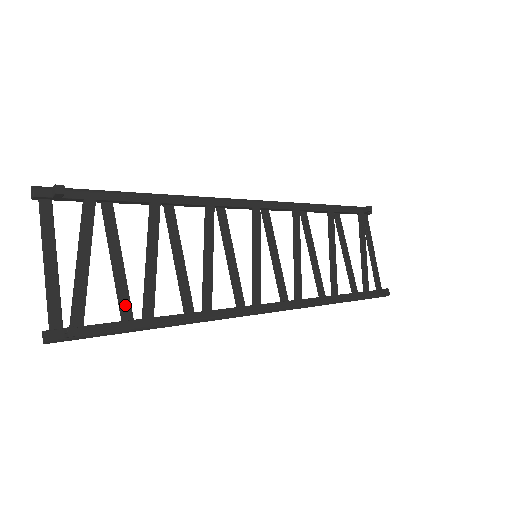
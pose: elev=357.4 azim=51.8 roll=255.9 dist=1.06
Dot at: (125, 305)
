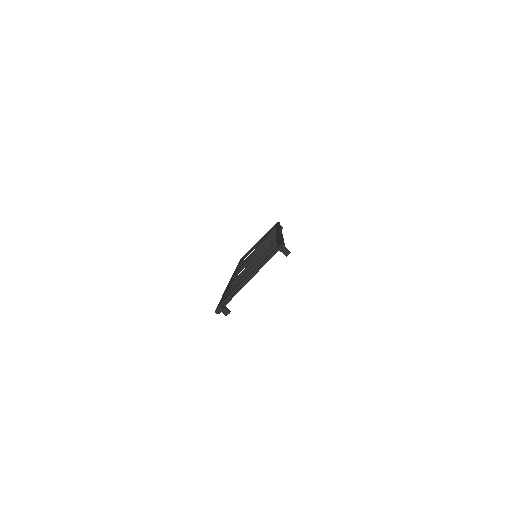
Dot at: occluded
